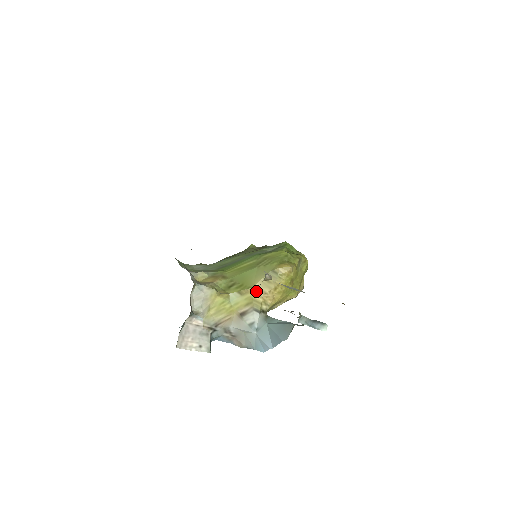
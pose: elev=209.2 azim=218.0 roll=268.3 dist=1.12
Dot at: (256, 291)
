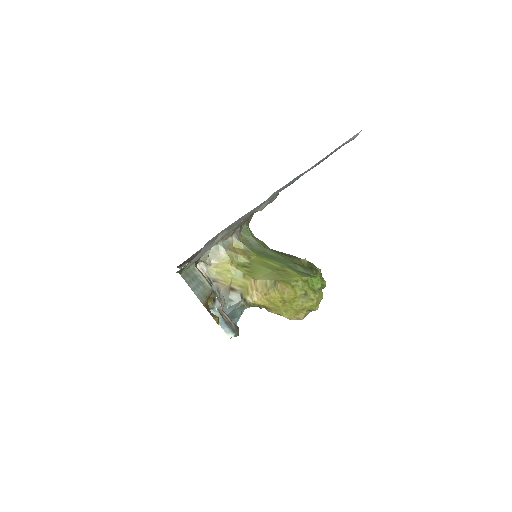
Dot at: (254, 284)
